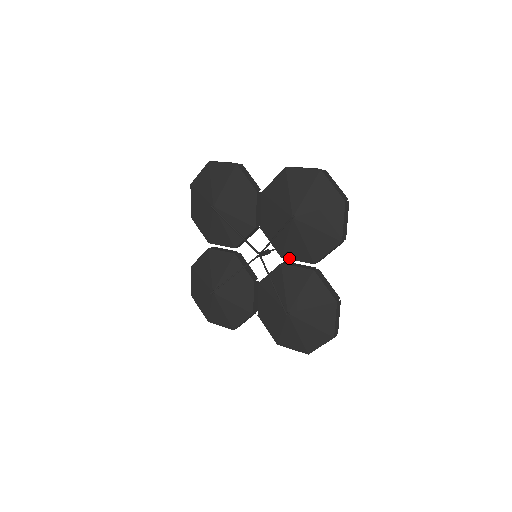
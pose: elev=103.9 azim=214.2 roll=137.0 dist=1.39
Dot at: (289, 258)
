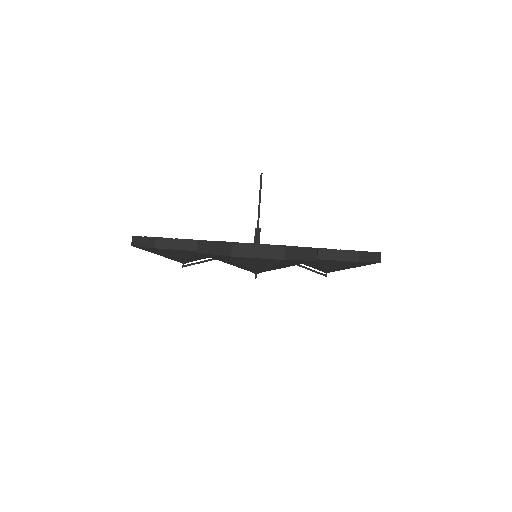
Dot at: occluded
